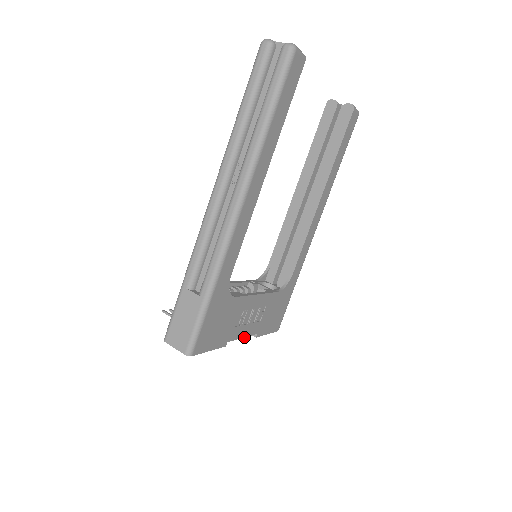
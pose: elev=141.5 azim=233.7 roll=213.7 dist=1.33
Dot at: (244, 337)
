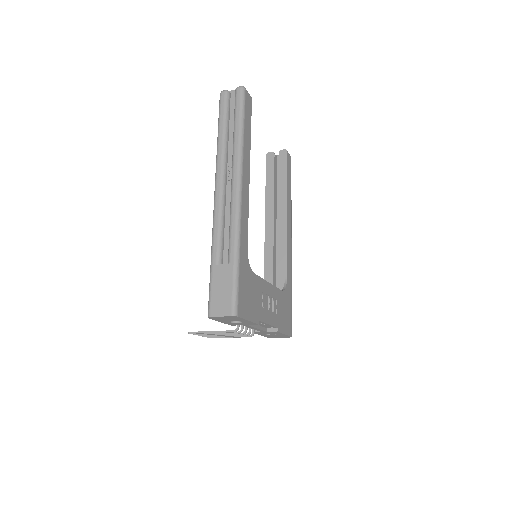
Dot at: (269, 324)
